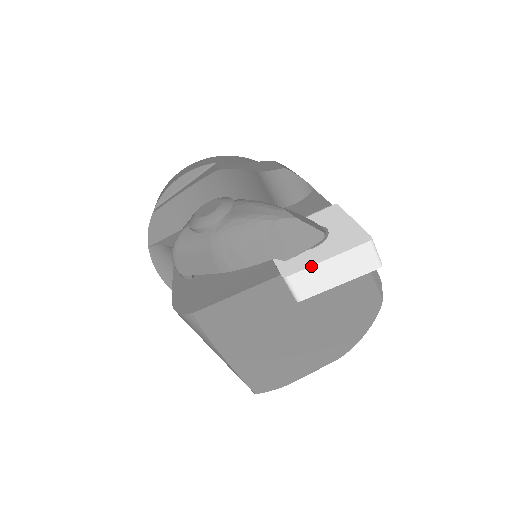
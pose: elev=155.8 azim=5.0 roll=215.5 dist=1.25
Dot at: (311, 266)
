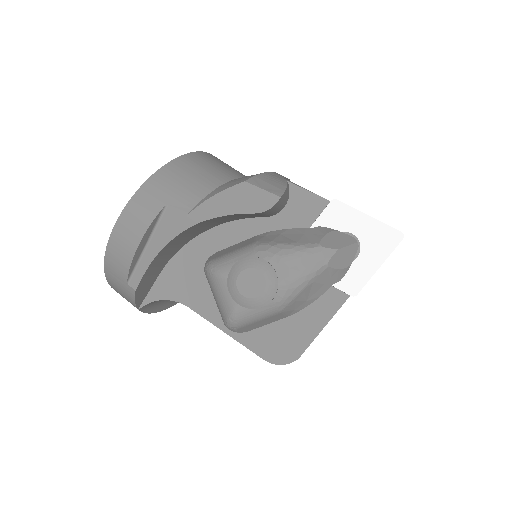
Dot at: occluded
